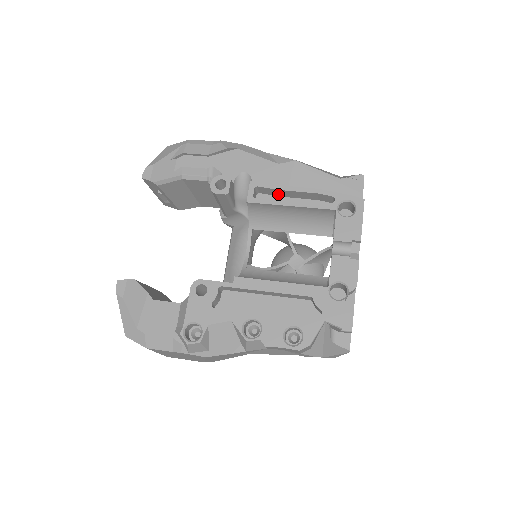
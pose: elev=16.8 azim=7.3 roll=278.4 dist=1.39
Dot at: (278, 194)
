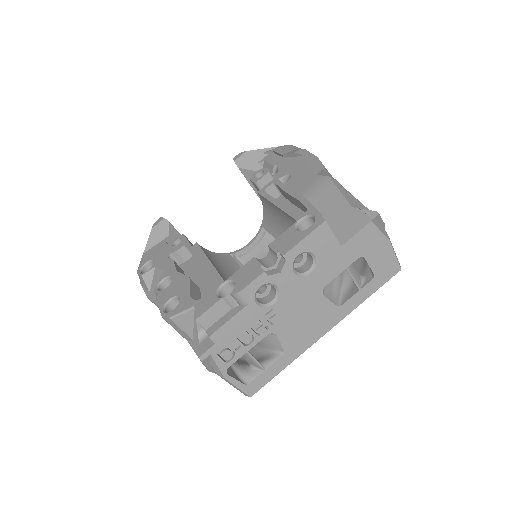
Dot at: (288, 198)
